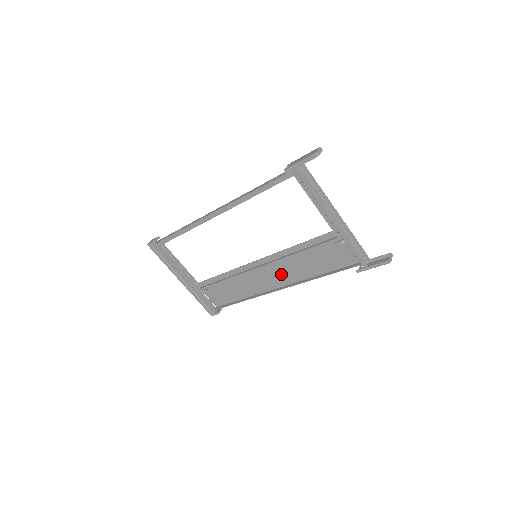
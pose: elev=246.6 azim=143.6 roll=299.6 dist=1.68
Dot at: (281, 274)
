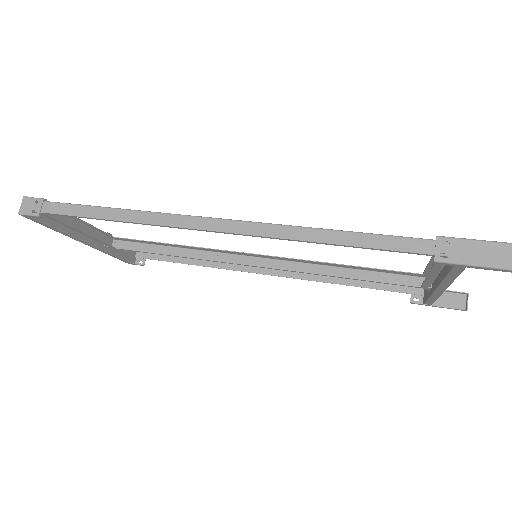
Dot at: occluded
